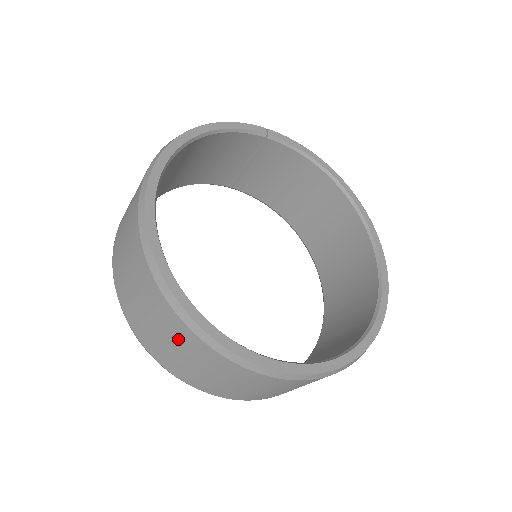
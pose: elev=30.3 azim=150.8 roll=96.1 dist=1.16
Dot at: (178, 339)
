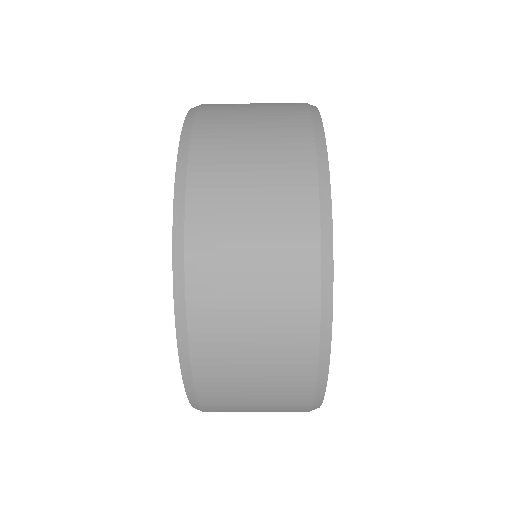
Dot at: (280, 371)
